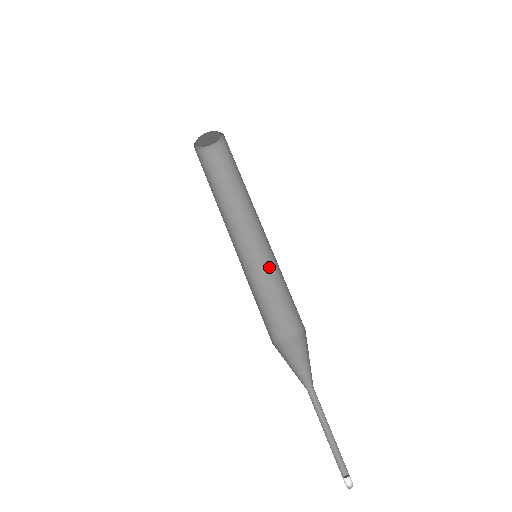
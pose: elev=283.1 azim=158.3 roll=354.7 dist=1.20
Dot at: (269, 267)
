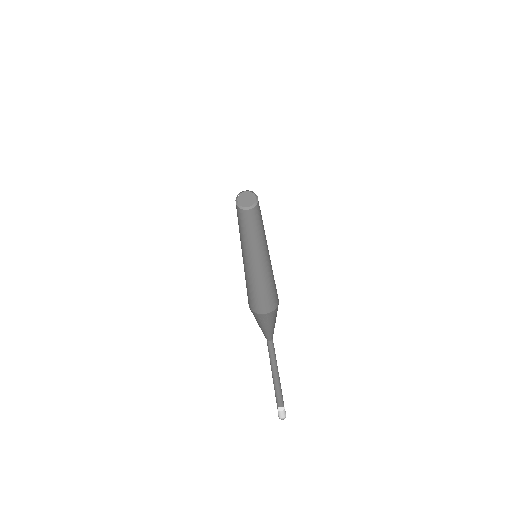
Dot at: (252, 272)
